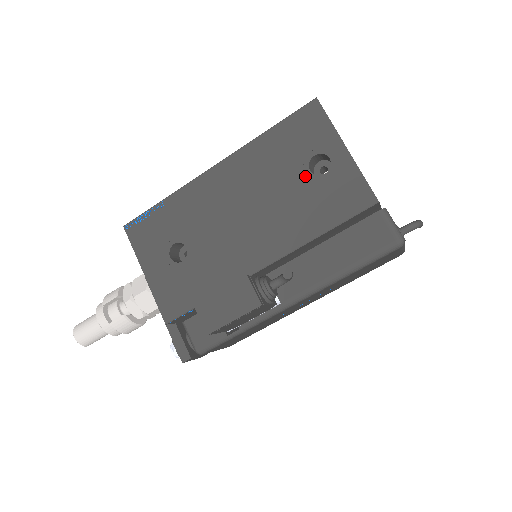
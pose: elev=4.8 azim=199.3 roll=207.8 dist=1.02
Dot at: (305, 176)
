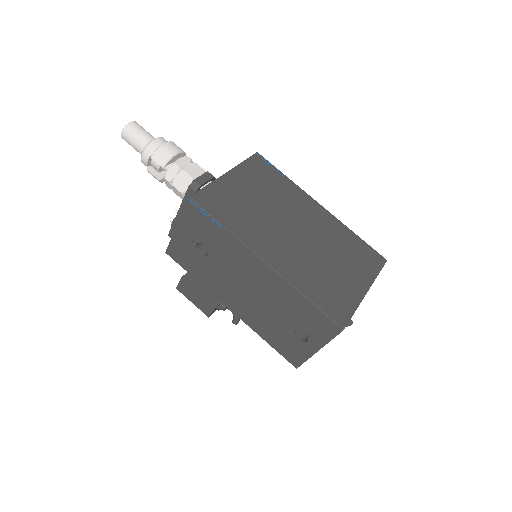
Dot at: (290, 328)
